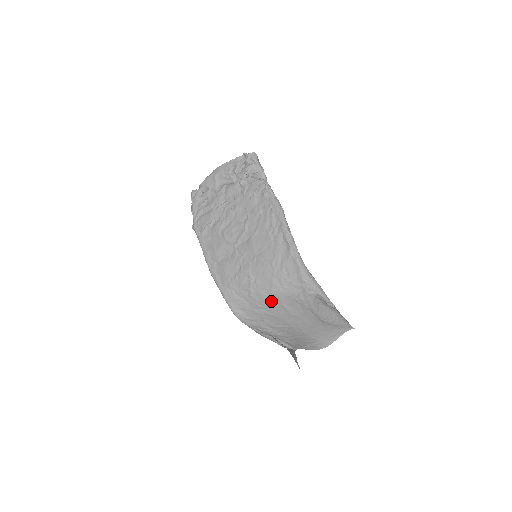
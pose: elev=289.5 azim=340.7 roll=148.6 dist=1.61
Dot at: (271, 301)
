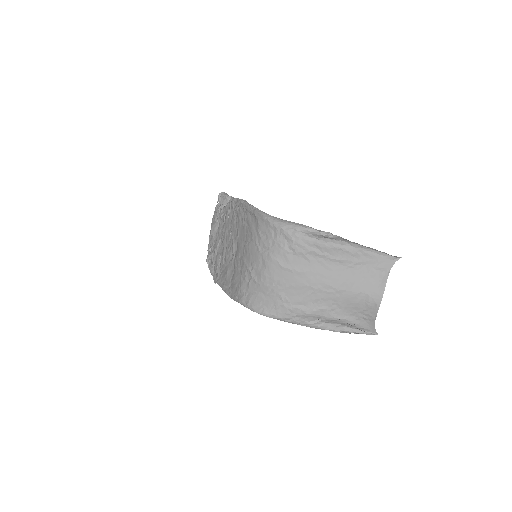
Dot at: (272, 272)
